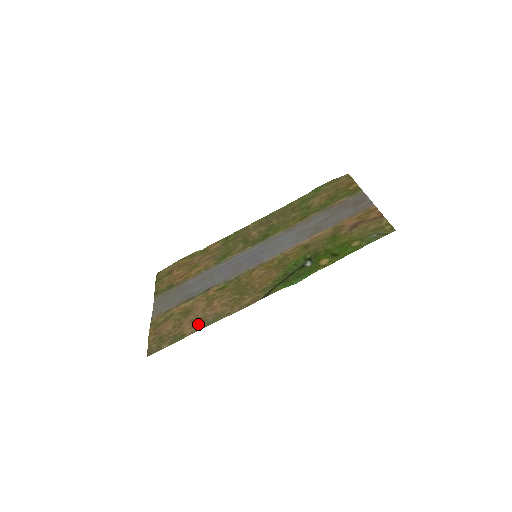
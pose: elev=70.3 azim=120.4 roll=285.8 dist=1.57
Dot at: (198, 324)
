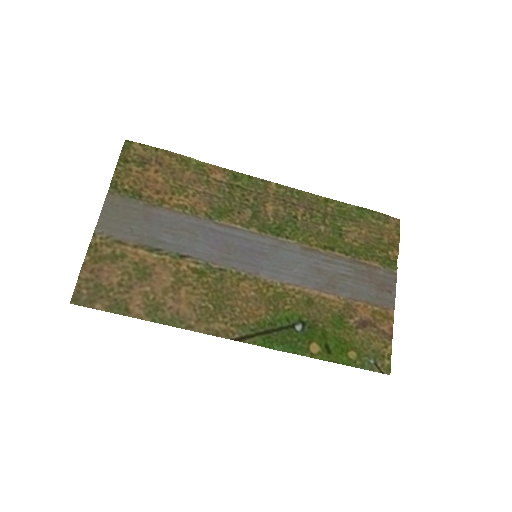
Dot at: (151, 310)
